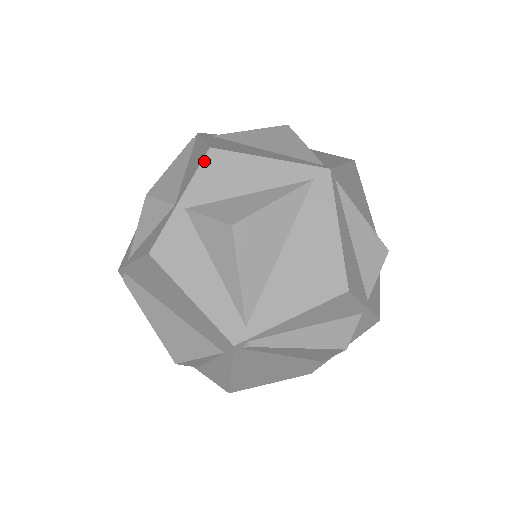
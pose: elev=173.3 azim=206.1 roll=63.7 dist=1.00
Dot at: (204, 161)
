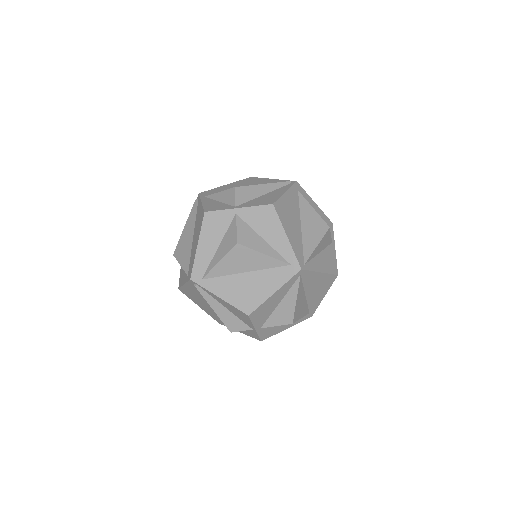
Dot at: (264, 206)
